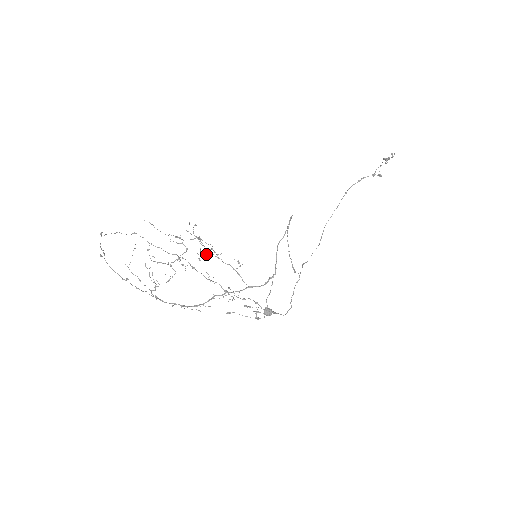
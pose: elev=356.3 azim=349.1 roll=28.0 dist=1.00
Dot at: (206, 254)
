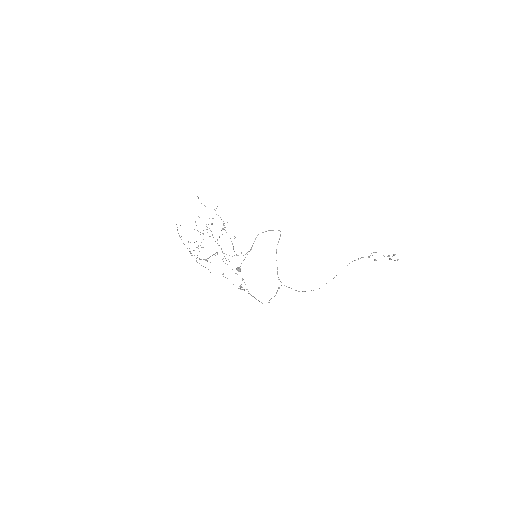
Dot at: (221, 230)
